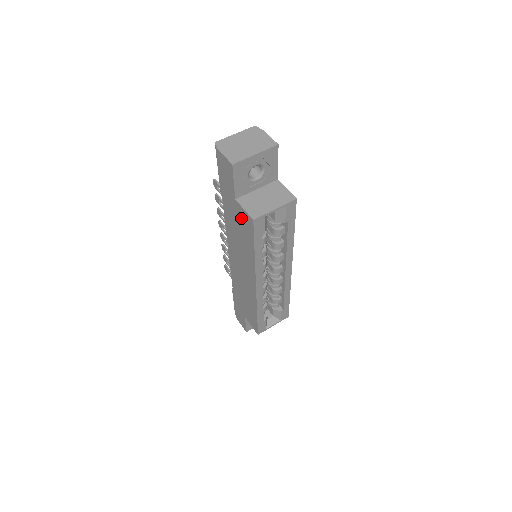
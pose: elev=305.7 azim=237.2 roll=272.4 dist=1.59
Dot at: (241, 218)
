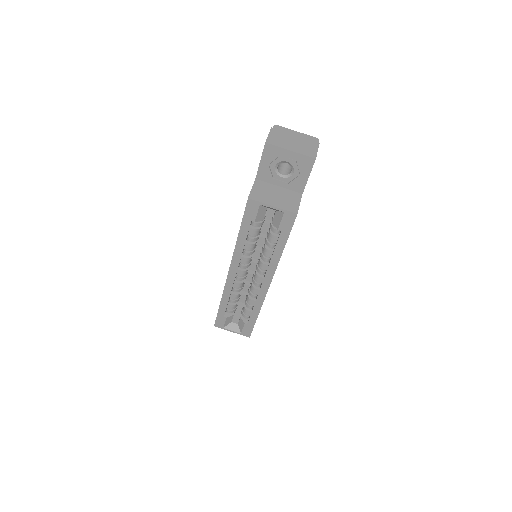
Dot at: occluded
